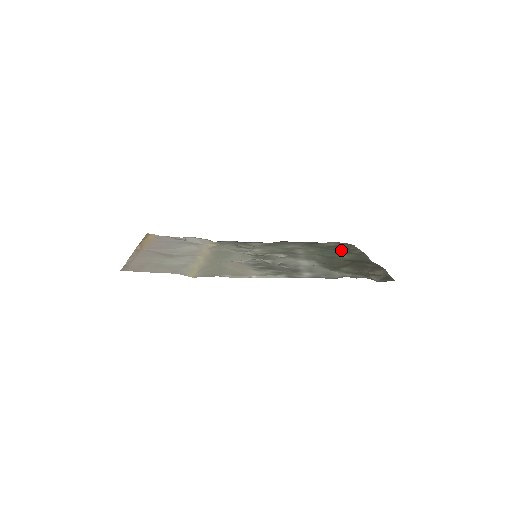
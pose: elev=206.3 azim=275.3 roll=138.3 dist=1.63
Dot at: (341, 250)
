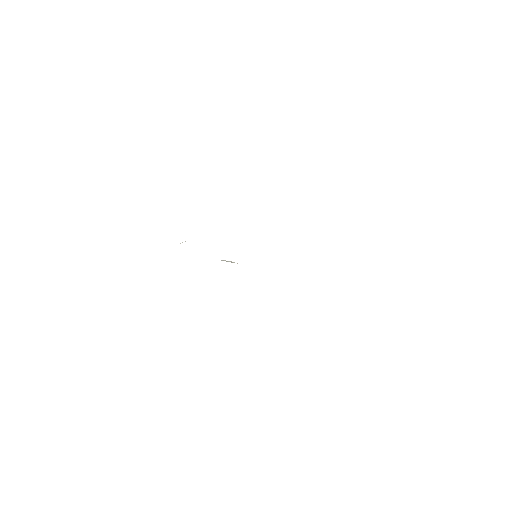
Dot at: occluded
